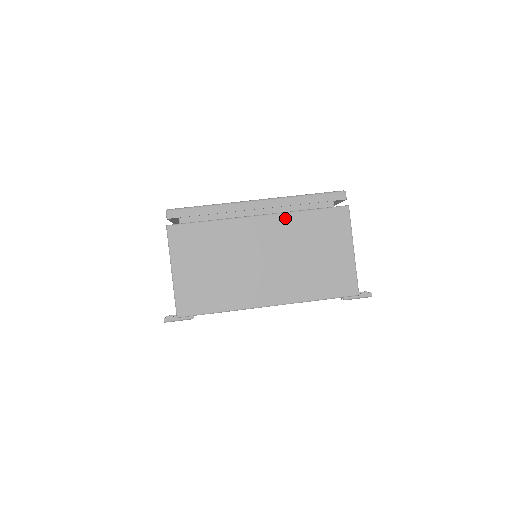
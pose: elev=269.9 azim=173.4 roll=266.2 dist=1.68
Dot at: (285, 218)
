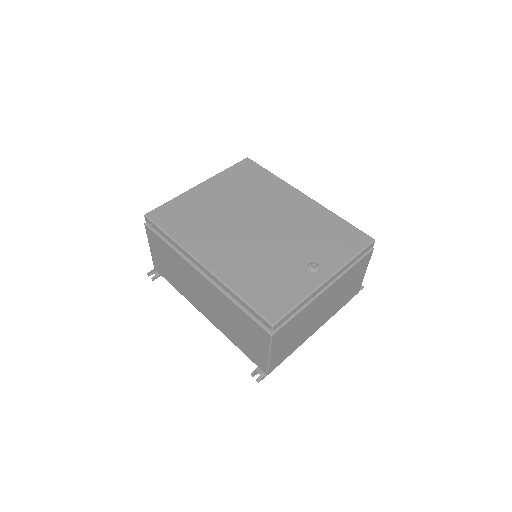
Dot at: (341, 279)
